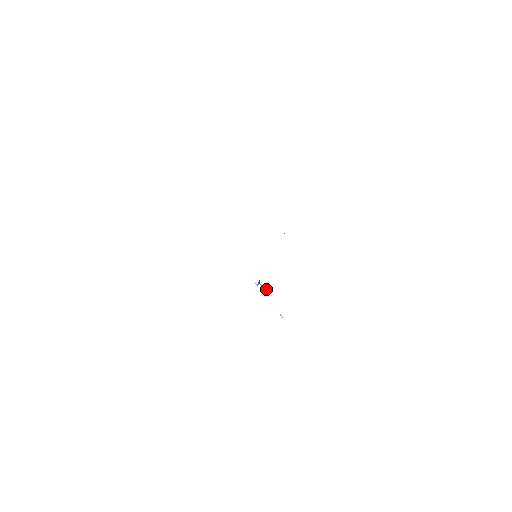
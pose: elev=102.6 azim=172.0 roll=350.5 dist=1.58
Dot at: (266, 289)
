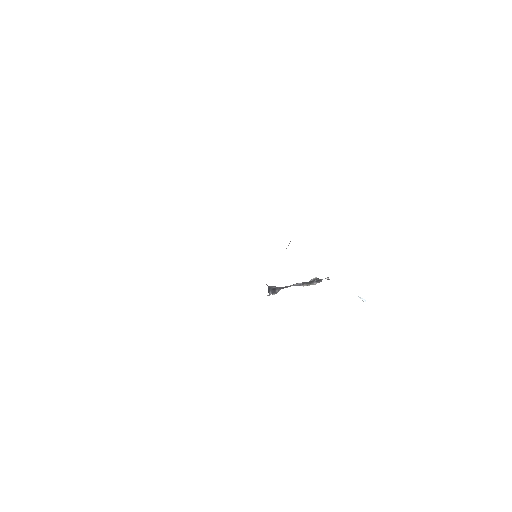
Dot at: (316, 278)
